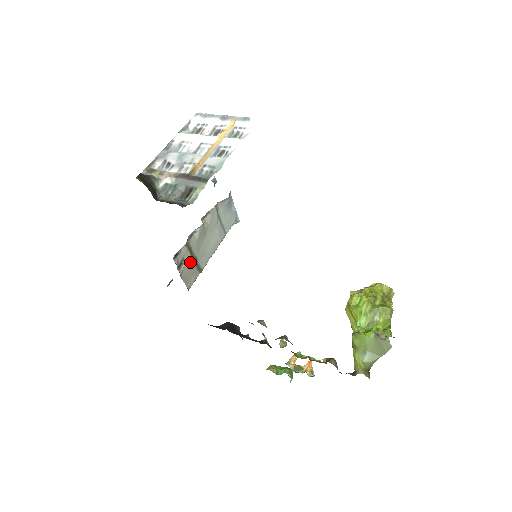
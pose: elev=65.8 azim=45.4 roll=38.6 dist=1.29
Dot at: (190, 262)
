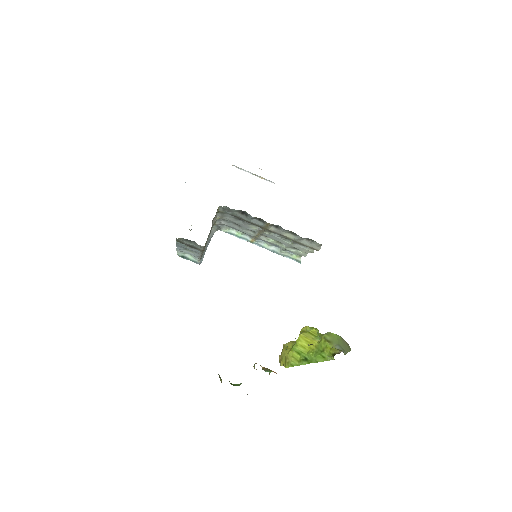
Dot at: (211, 229)
